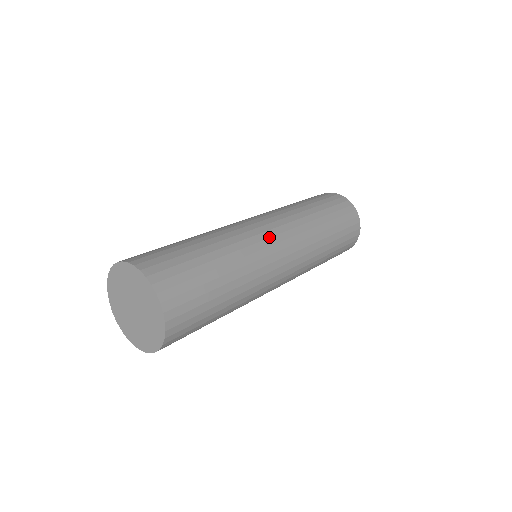
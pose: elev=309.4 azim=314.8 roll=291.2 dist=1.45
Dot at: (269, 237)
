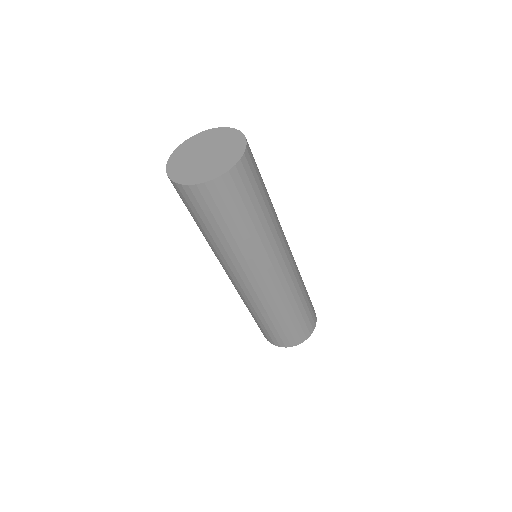
Dot at: (283, 257)
